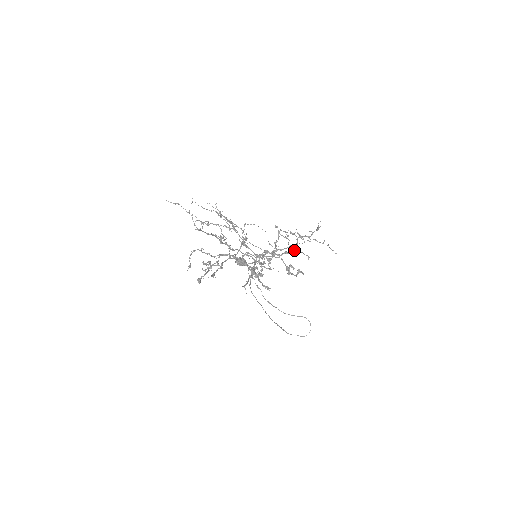
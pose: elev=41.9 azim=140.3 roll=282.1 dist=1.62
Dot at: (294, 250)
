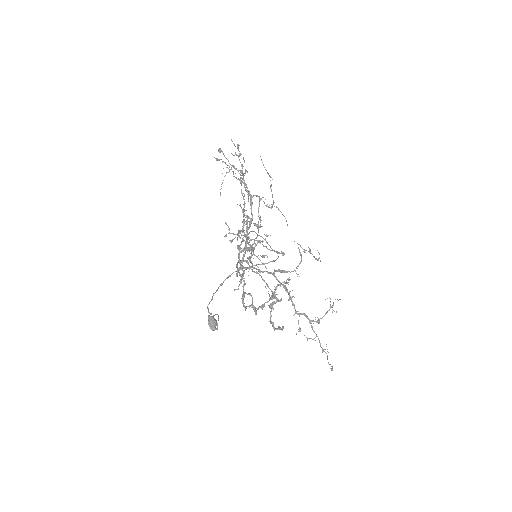
Dot at: (292, 302)
